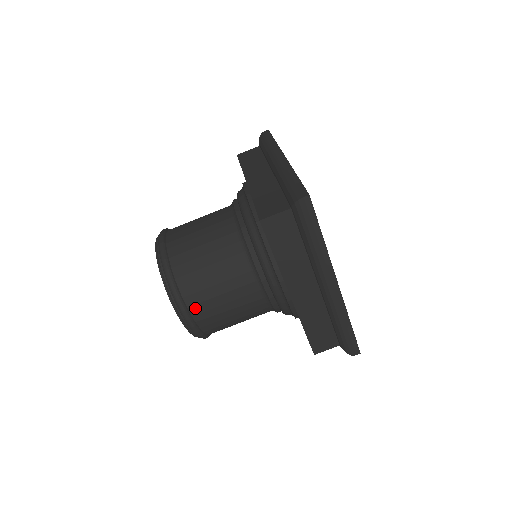
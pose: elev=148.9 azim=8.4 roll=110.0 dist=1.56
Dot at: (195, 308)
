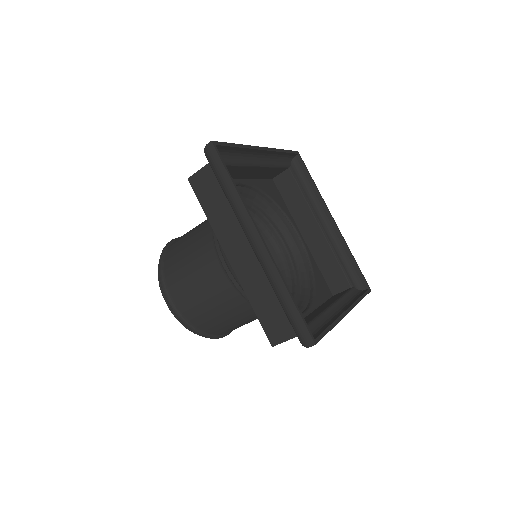
Dot at: (174, 288)
